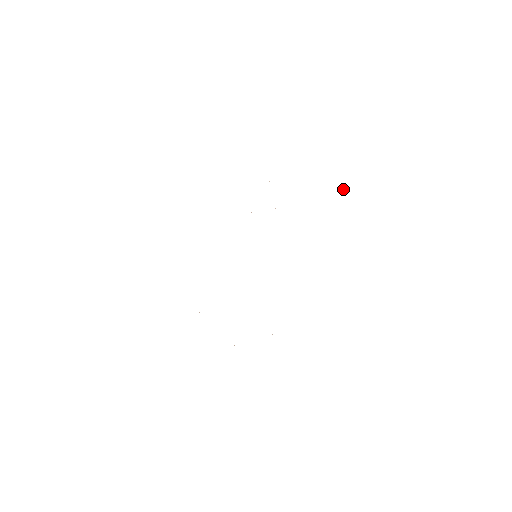
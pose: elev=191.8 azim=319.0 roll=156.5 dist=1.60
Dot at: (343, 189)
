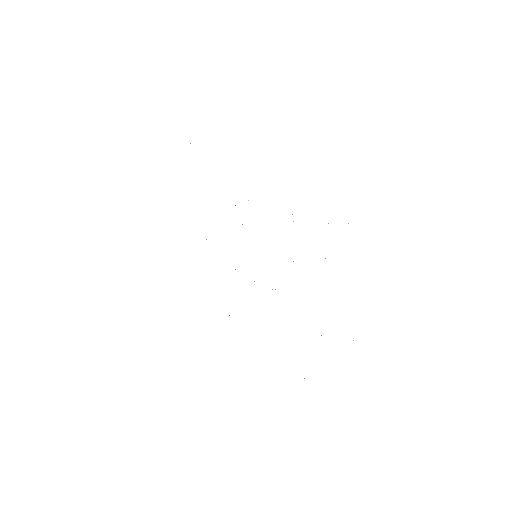
Dot at: occluded
